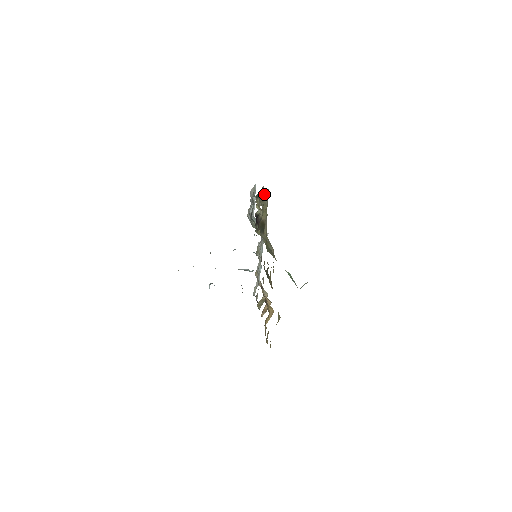
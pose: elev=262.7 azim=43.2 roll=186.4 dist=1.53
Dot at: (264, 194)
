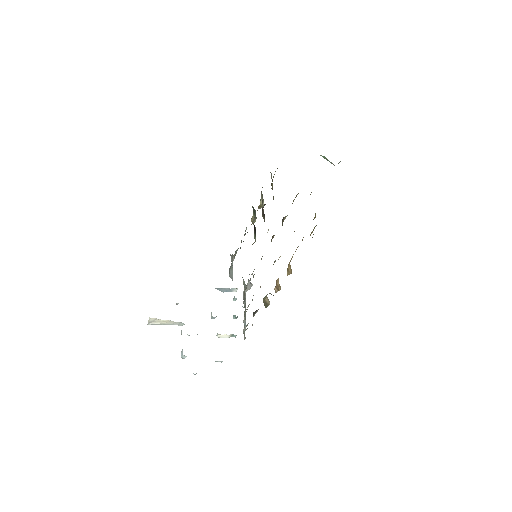
Dot at: occluded
